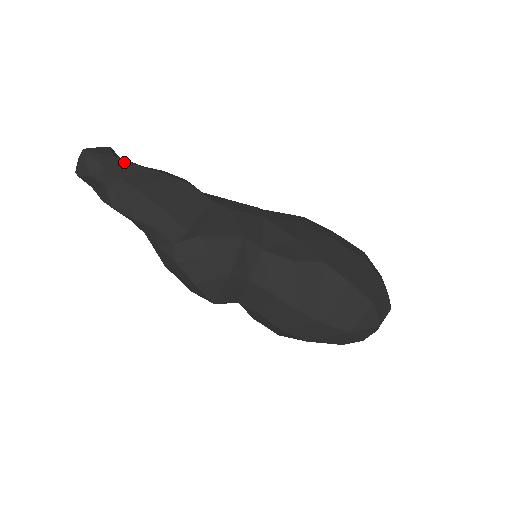
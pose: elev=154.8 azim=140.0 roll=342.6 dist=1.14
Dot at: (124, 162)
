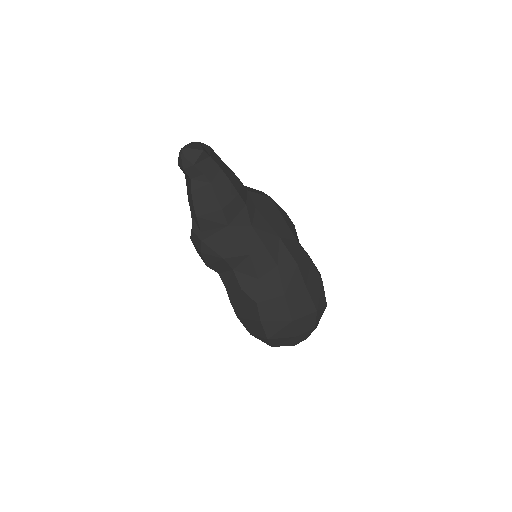
Dot at: (198, 171)
